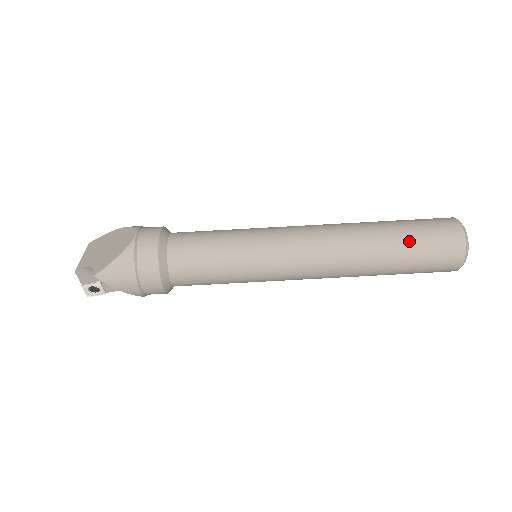
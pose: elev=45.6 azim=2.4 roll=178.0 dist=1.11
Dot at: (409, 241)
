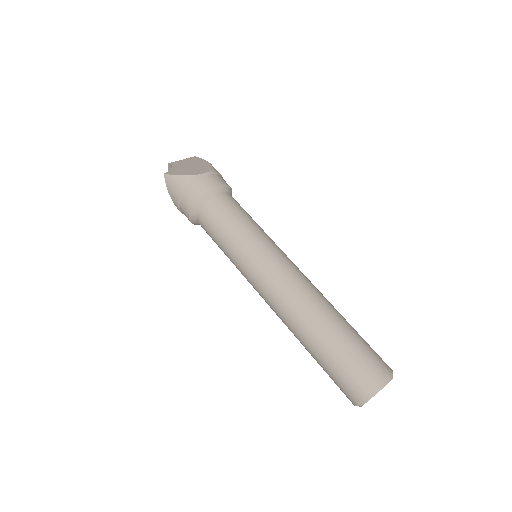
Dot at: (337, 348)
